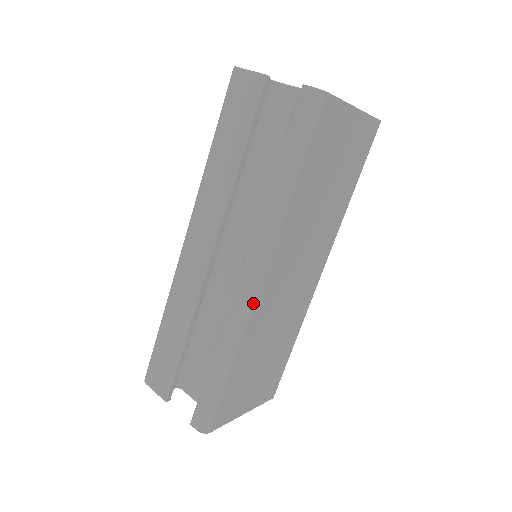
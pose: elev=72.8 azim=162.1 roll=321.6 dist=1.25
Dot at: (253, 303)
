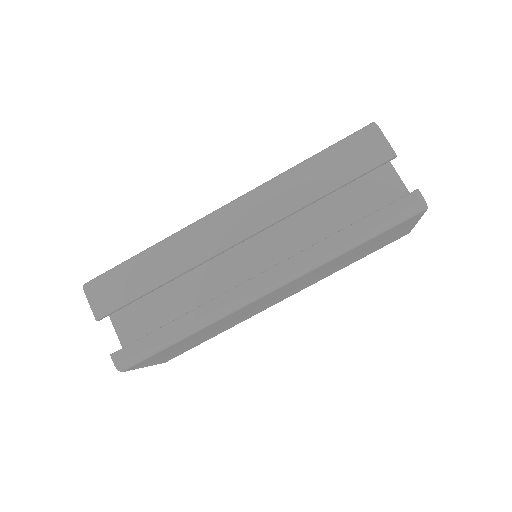
Dot at: (250, 303)
